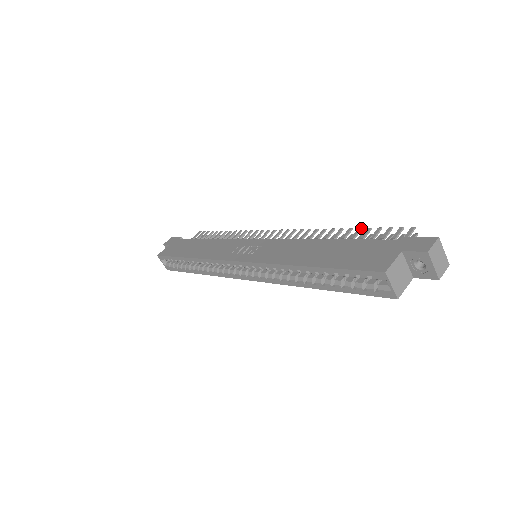
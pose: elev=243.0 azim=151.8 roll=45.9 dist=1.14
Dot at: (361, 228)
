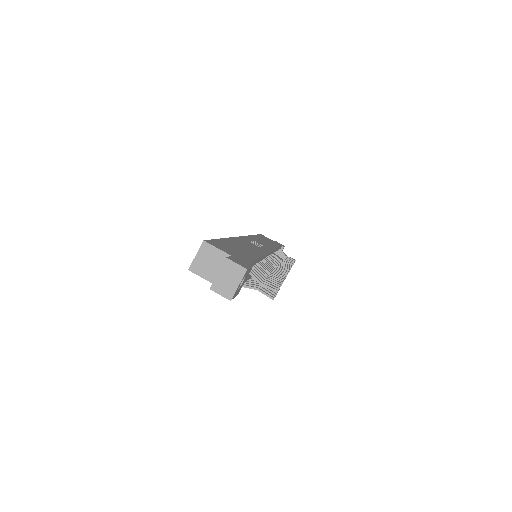
Dot at: (282, 282)
